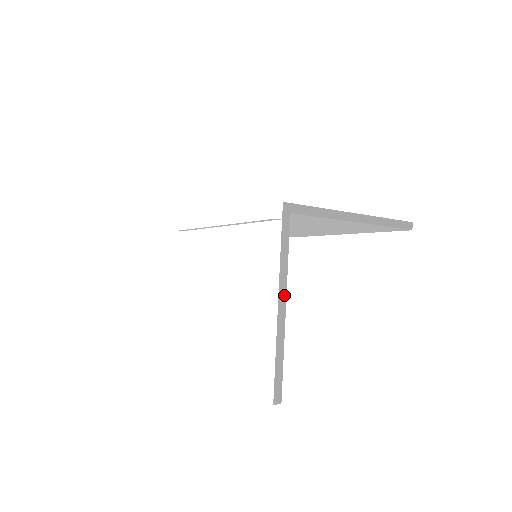
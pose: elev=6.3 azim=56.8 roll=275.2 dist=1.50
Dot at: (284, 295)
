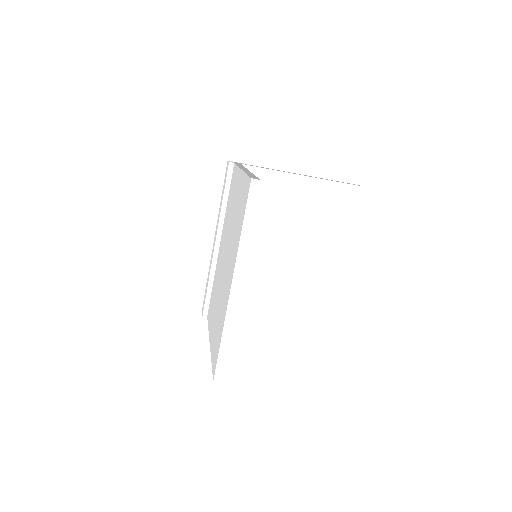
Dot at: (247, 172)
